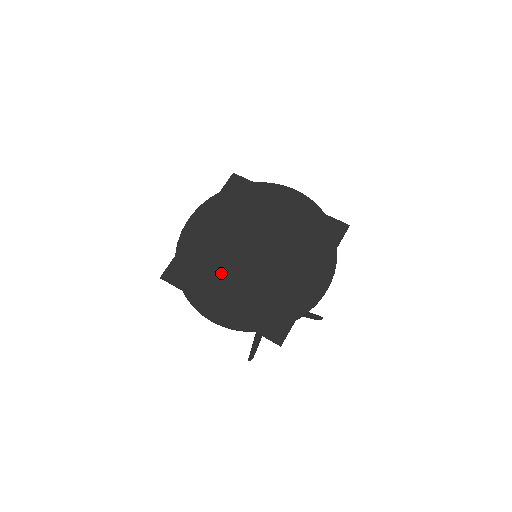
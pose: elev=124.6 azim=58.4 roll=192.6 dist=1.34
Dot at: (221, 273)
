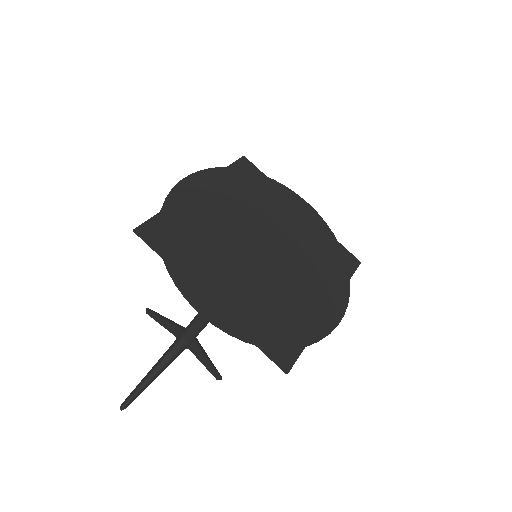
Dot at: (220, 256)
